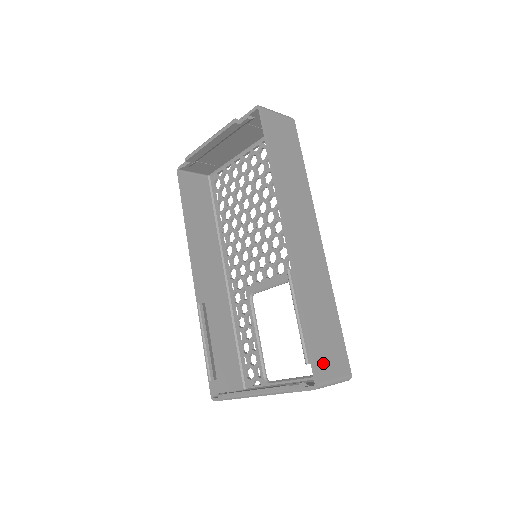
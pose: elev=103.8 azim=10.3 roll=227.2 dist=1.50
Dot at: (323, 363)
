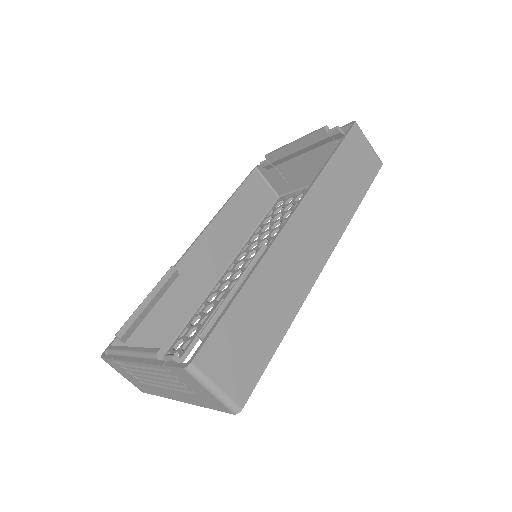
Dot at: (218, 354)
